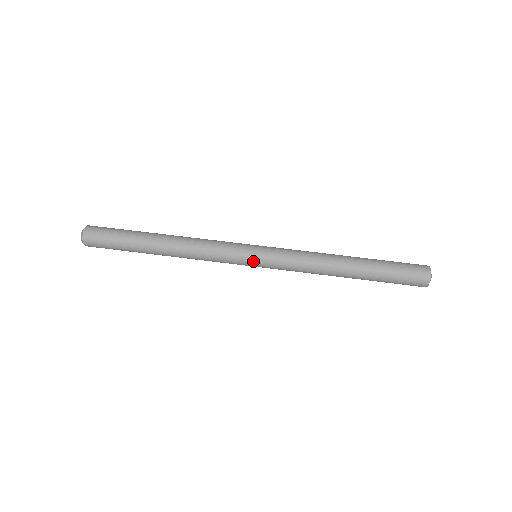
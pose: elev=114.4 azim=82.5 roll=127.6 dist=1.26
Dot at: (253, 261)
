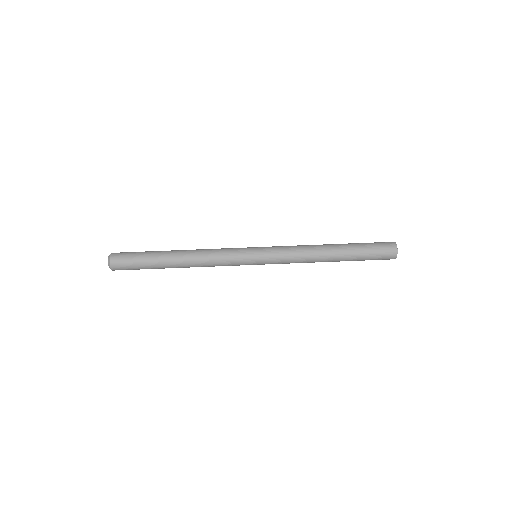
Dot at: (255, 261)
